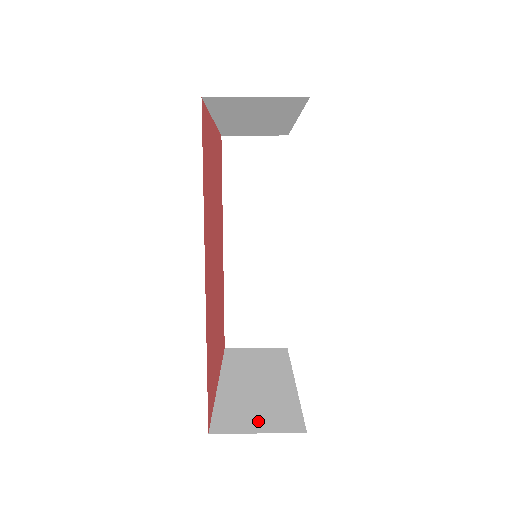
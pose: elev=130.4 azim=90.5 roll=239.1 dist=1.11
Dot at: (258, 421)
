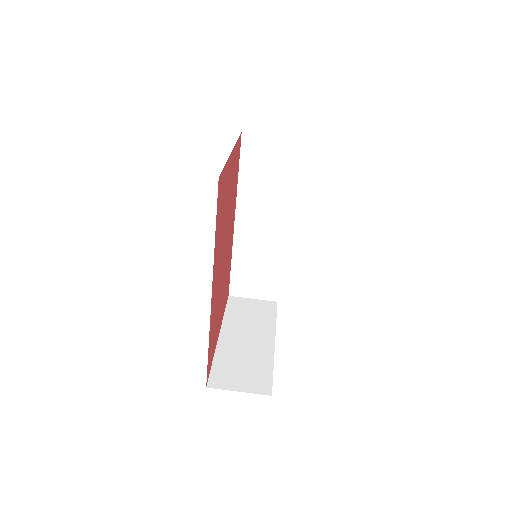
Dot at: (241, 380)
